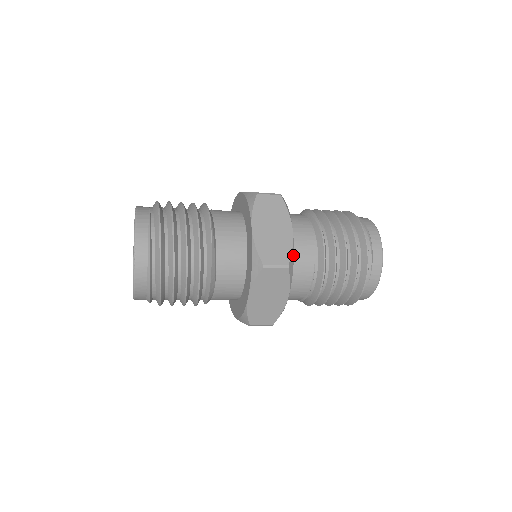
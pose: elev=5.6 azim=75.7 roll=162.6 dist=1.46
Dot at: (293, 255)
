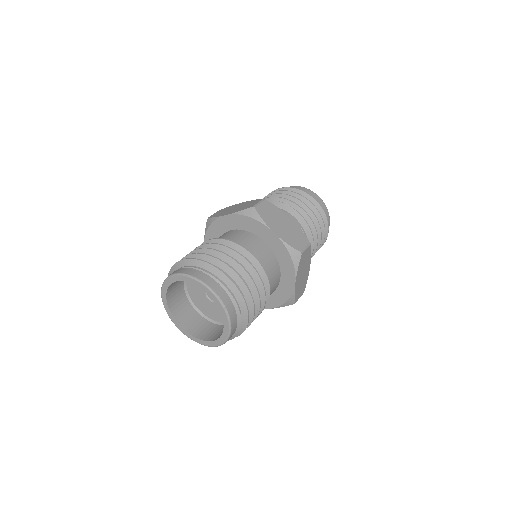
Dot at: (304, 235)
